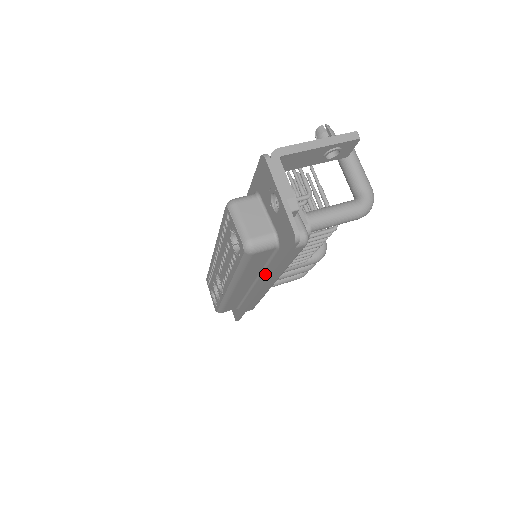
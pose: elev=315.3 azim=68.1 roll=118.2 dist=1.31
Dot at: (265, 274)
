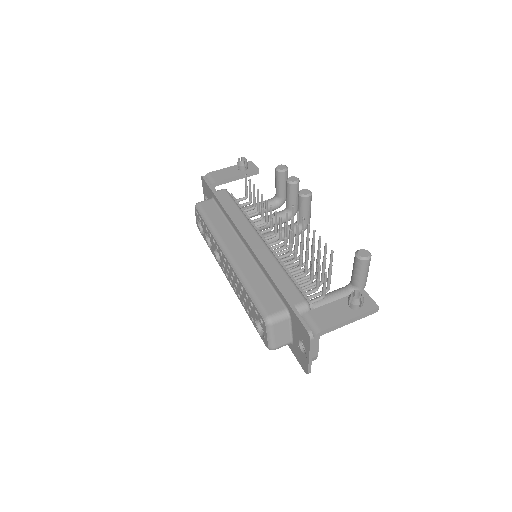
Dot at: occluded
